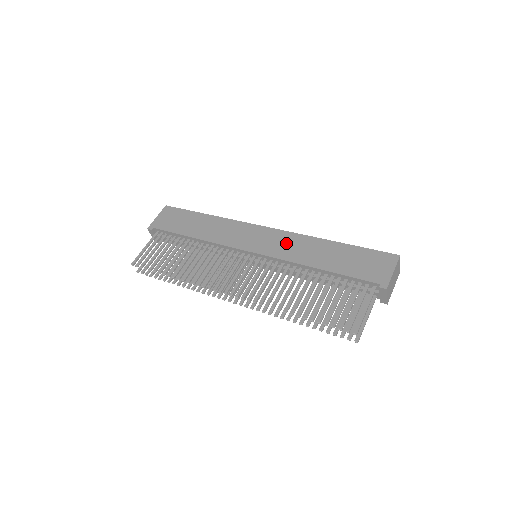
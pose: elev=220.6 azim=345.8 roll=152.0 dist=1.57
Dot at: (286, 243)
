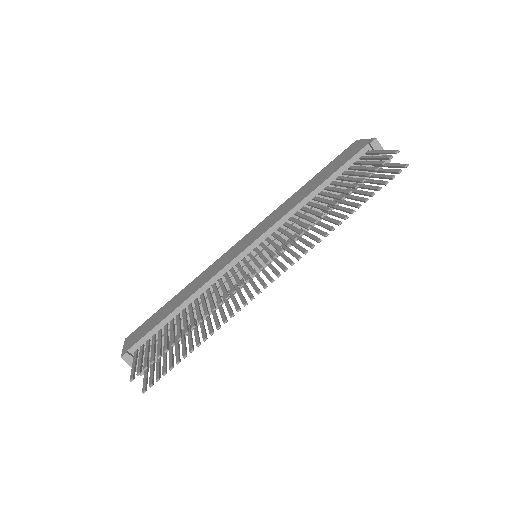
Dot at: (270, 219)
